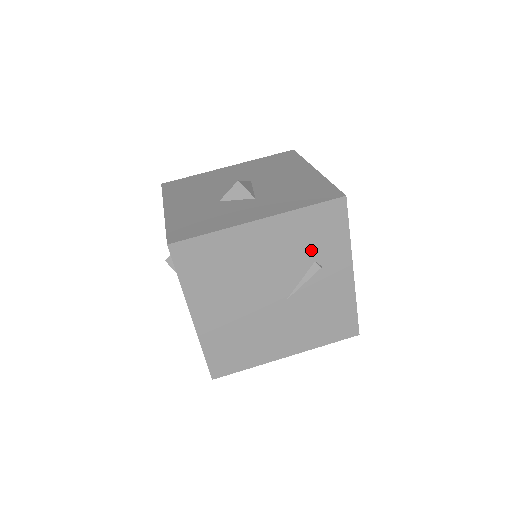
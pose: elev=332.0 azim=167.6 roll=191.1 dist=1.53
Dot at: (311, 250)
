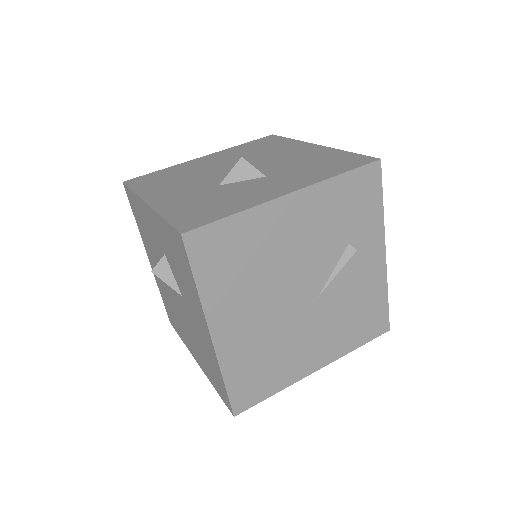
Dot at: (345, 230)
